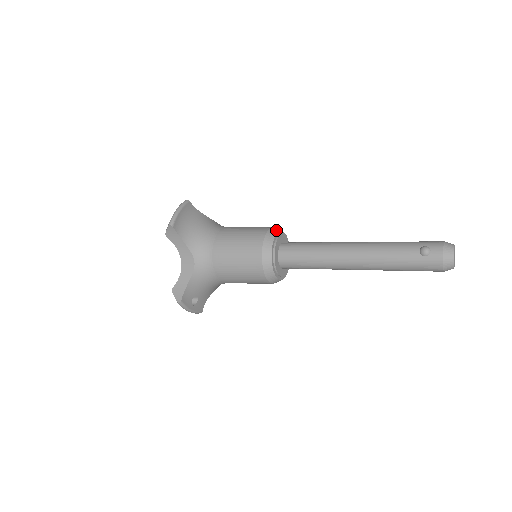
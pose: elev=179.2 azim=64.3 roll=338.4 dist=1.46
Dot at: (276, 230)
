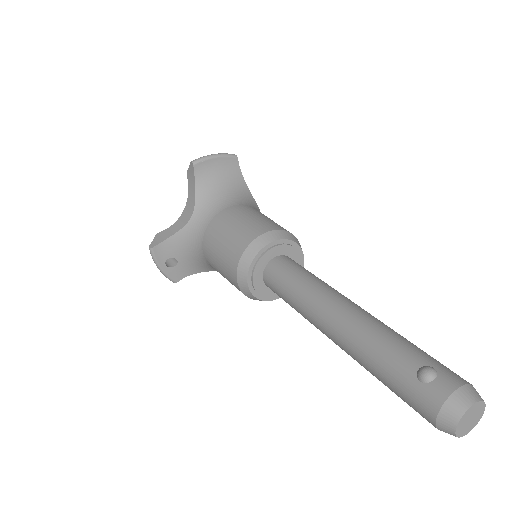
Dot at: (290, 236)
